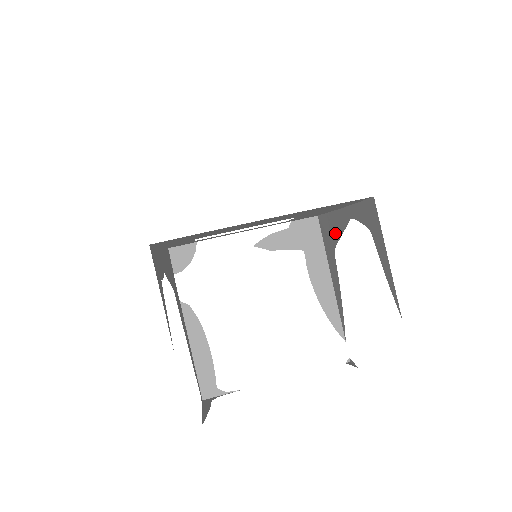
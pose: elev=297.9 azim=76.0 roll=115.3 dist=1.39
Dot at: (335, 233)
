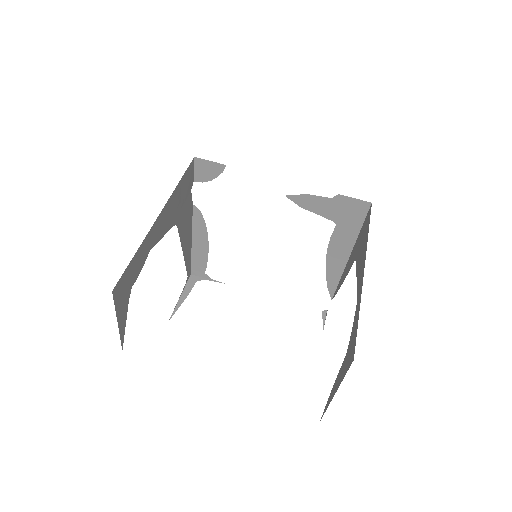
Dot at: (359, 259)
